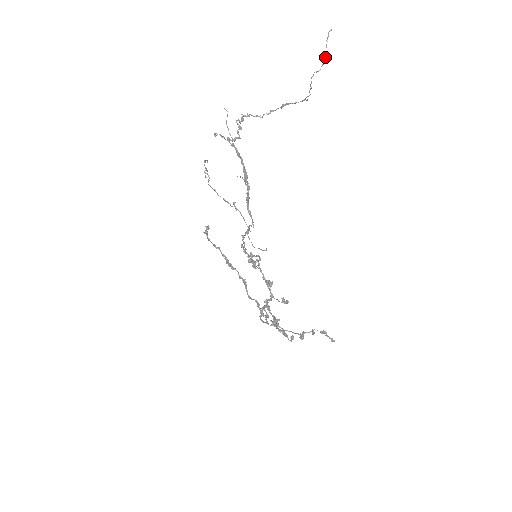
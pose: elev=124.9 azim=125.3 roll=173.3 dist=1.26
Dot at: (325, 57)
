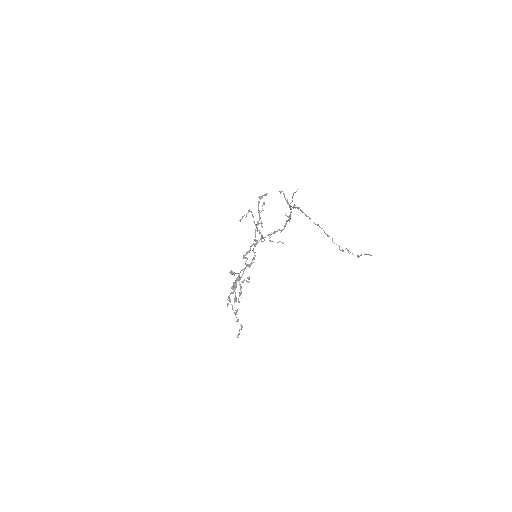
Dot at: (359, 256)
